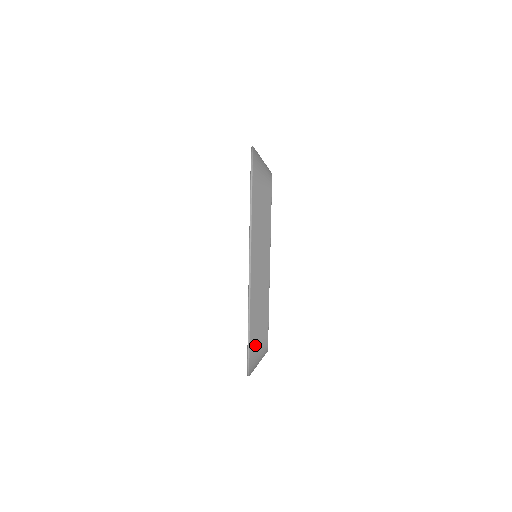
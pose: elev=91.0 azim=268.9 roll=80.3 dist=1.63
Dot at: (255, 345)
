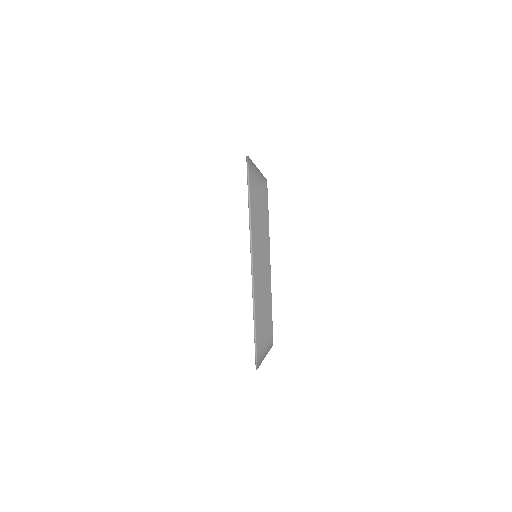
Dot at: (261, 341)
